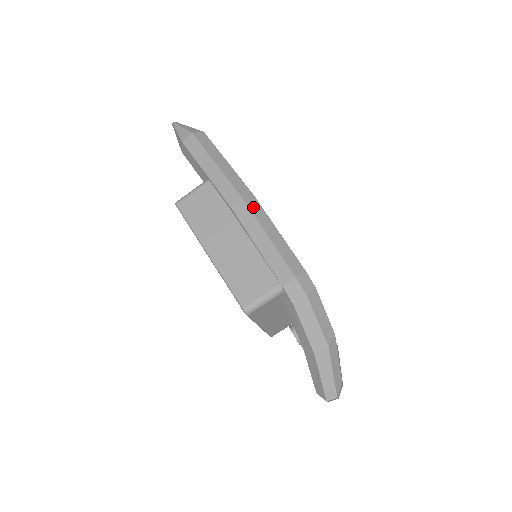
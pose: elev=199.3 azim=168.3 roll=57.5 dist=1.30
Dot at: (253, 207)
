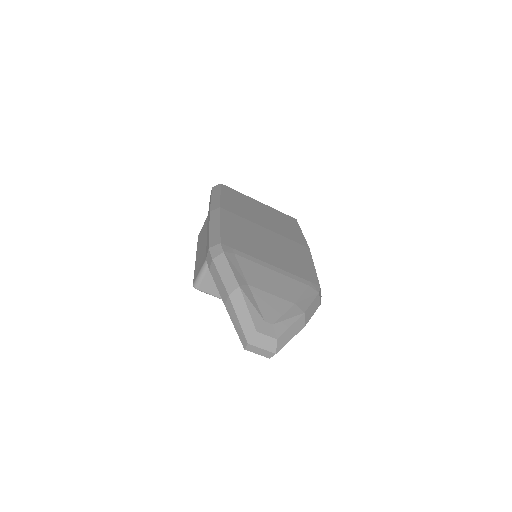
Dot at: (213, 214)
